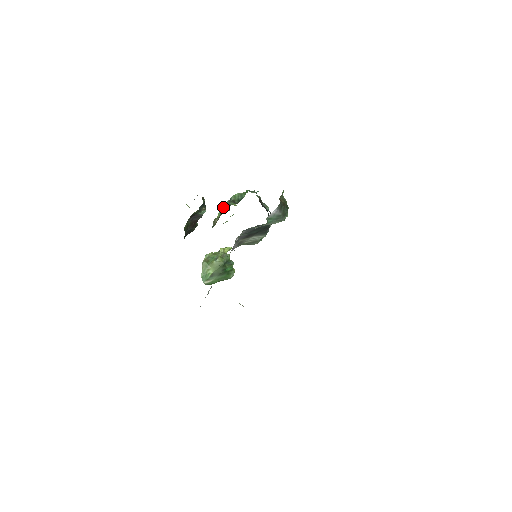
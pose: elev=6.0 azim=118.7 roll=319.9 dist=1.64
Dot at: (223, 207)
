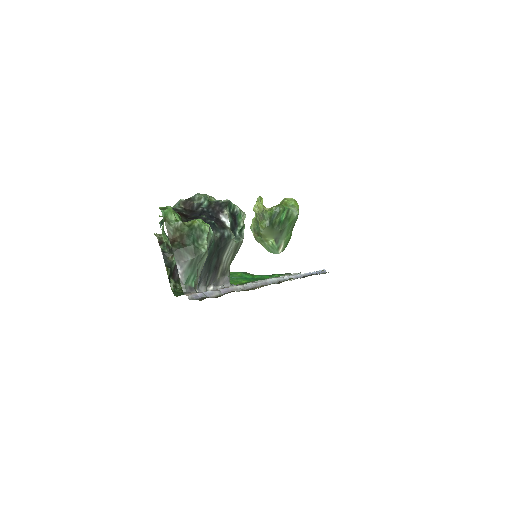
Dot at: occluded
